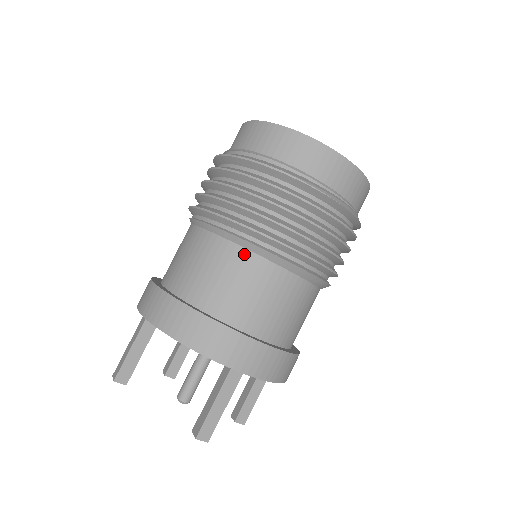
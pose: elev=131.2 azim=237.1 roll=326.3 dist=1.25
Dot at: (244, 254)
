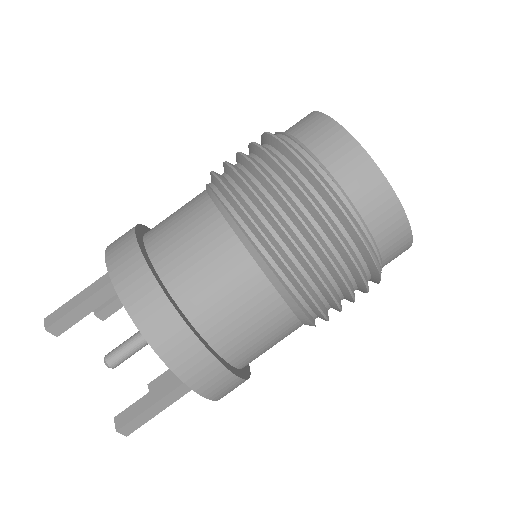
Dot at: (259, 278)
